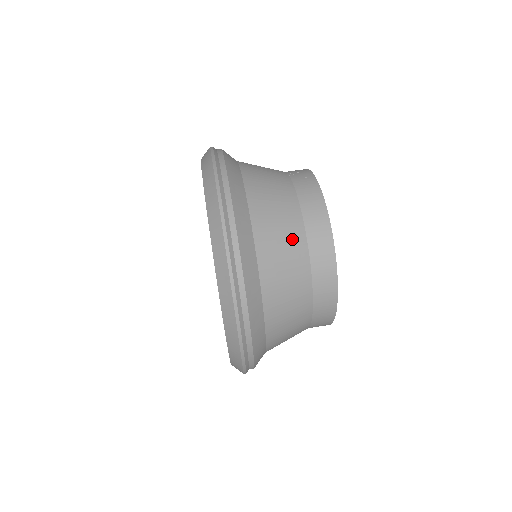
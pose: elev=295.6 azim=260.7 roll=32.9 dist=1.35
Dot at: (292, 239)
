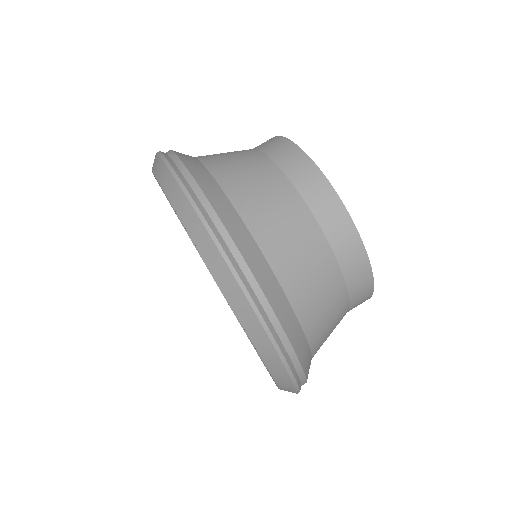
Dot at: (274, 187)
